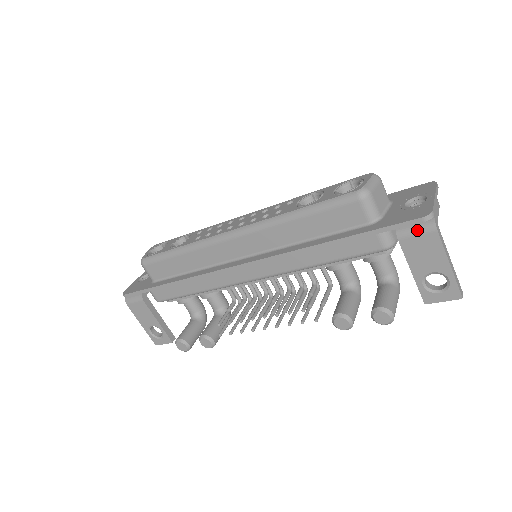
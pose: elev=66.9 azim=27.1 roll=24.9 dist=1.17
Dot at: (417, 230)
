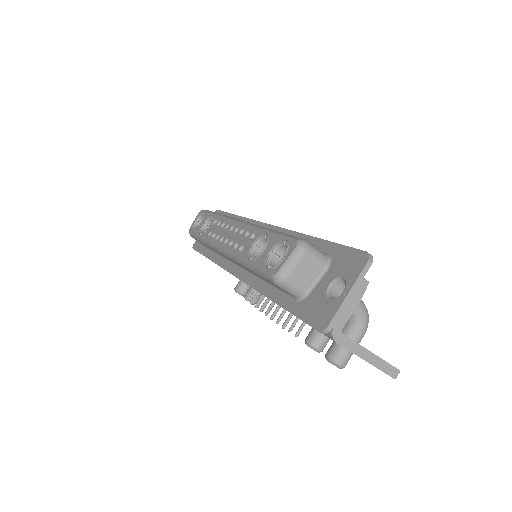
Dot at: occluded
